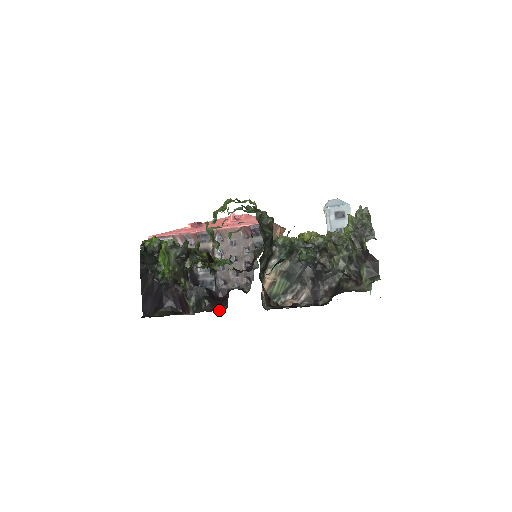
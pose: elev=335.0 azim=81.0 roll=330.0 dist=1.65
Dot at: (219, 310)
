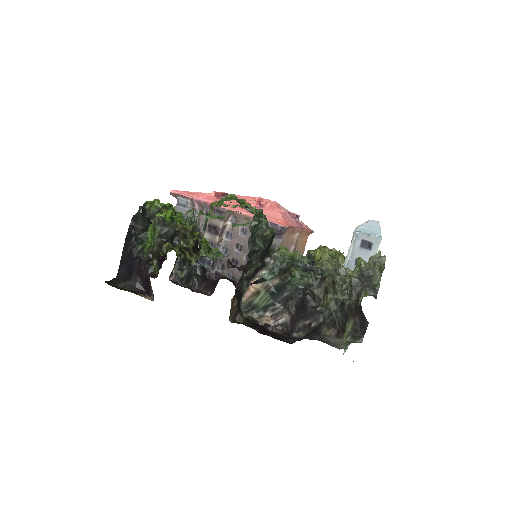
Dot at: (204, 293)
